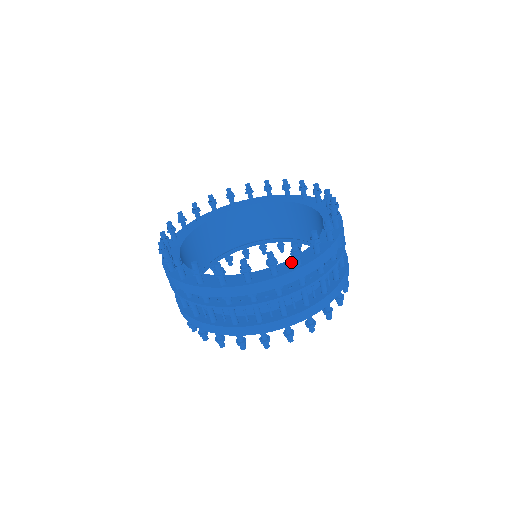
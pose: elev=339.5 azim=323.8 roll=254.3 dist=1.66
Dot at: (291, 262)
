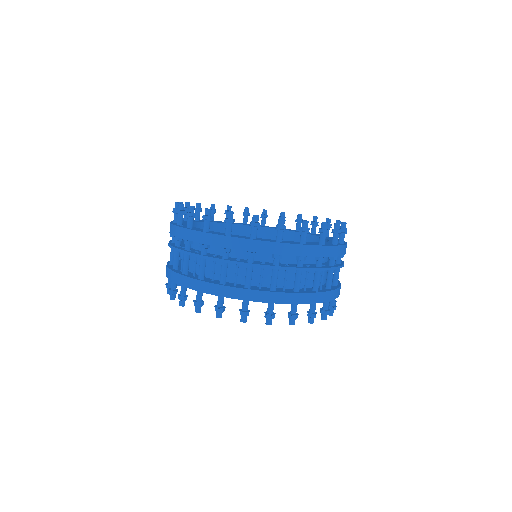
Dot at: occluded
